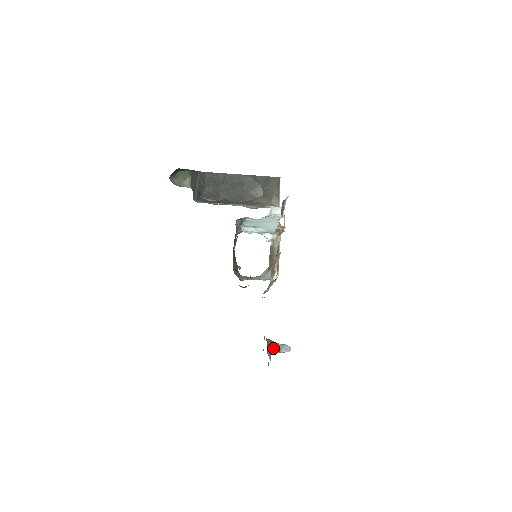
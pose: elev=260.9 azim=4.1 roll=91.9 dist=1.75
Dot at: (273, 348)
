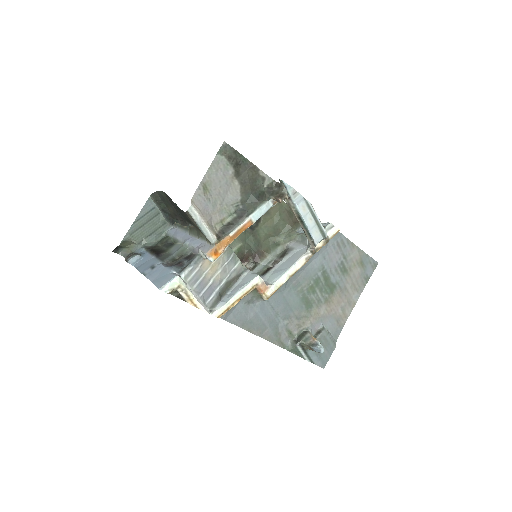
Dot at: (306, 346)
